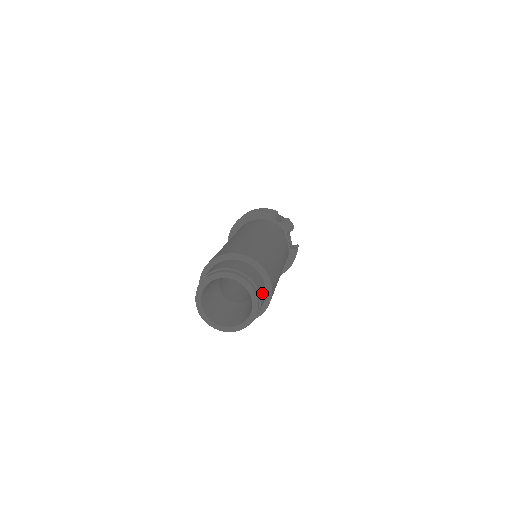
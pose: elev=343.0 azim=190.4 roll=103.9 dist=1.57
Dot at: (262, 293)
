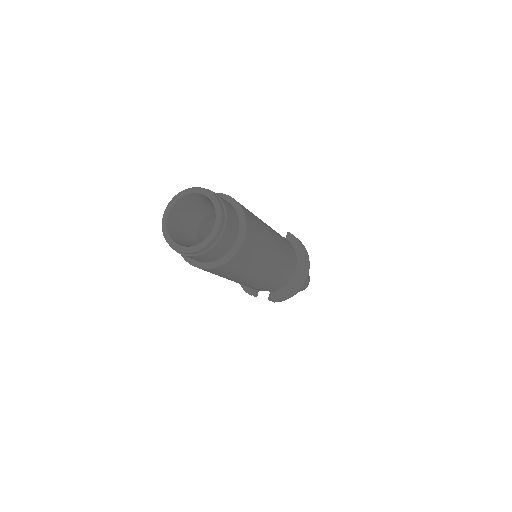
Dot at: occluded
